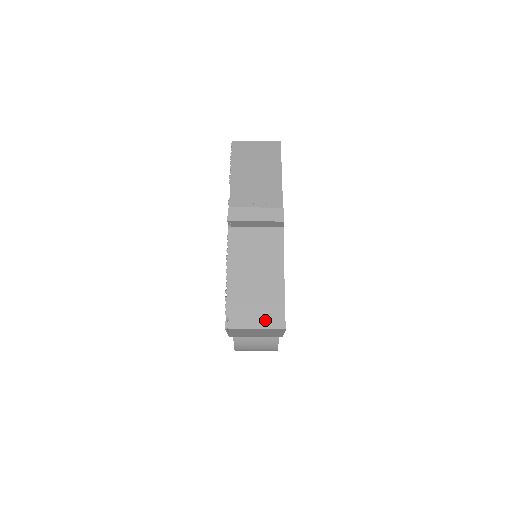
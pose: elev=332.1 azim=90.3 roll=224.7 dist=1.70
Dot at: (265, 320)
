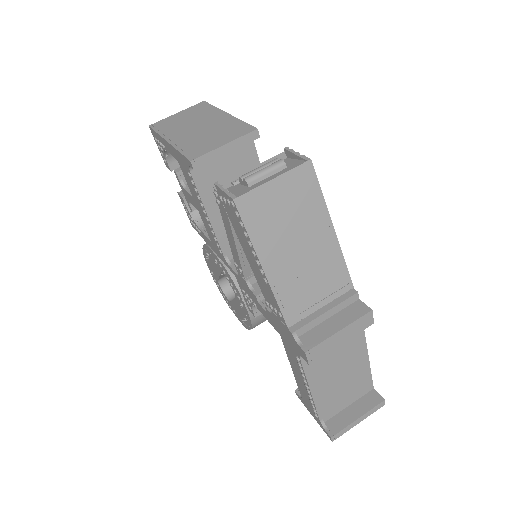
Dot at: (356, 399)
